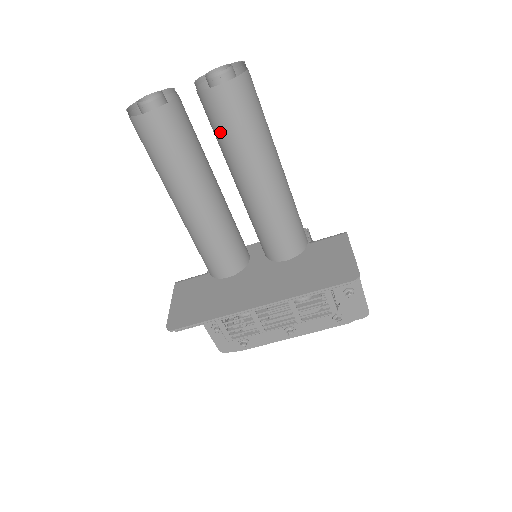
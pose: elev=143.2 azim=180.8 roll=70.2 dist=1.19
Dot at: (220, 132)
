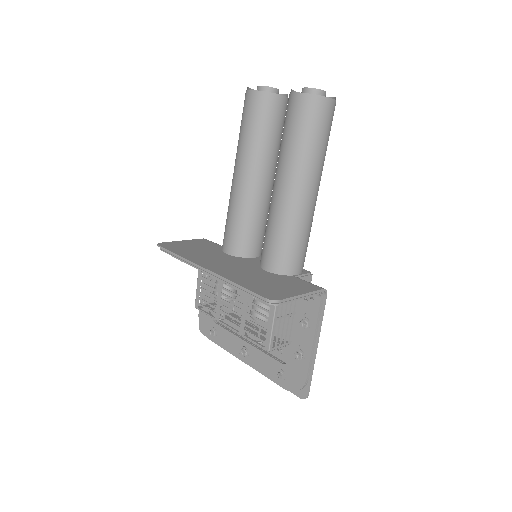
Dot at: (283, 131)
